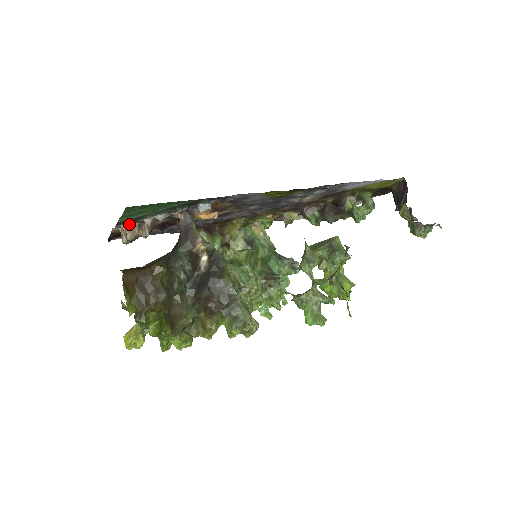
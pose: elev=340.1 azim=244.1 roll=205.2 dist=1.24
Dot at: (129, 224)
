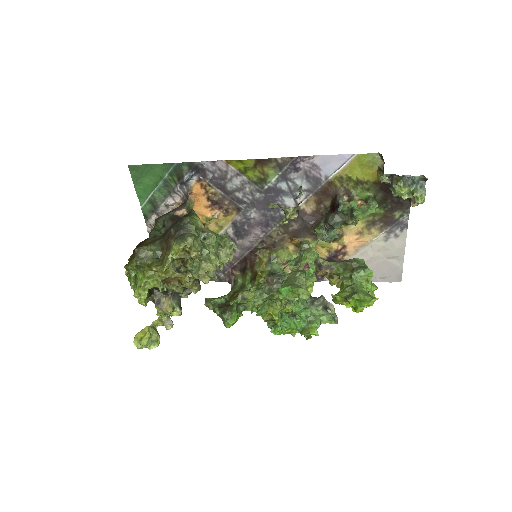
Dot at: (152, 217)
